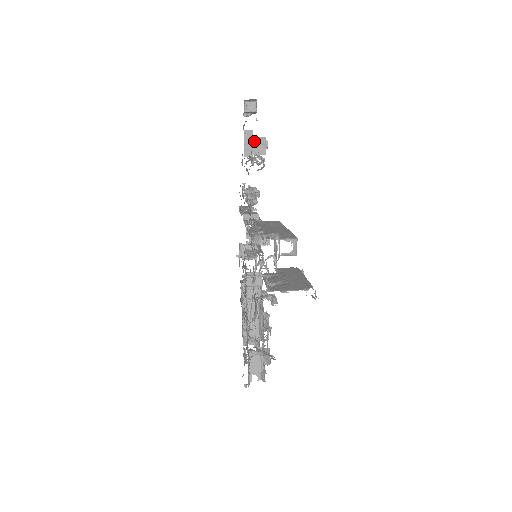
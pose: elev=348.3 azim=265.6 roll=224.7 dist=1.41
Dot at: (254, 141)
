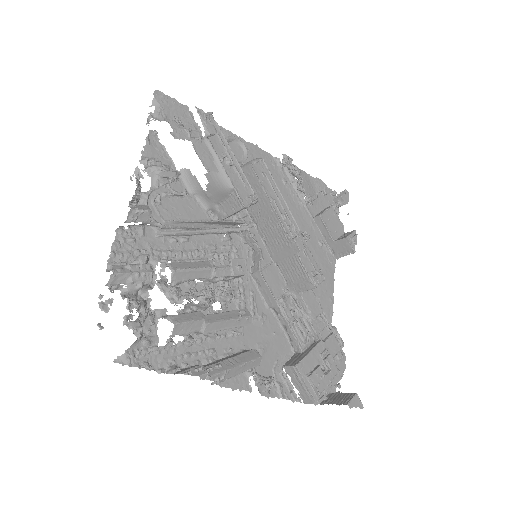
Dot at: (344, 235)
